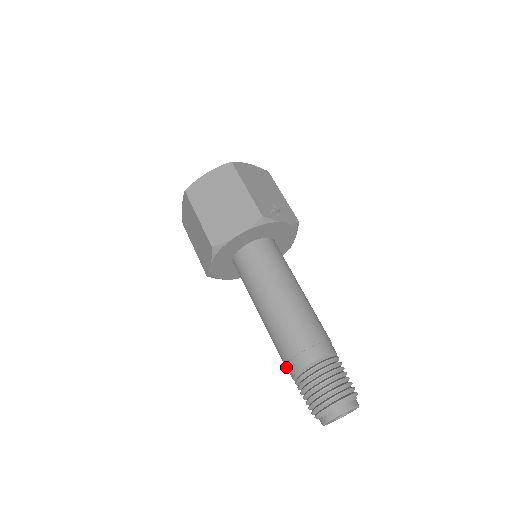
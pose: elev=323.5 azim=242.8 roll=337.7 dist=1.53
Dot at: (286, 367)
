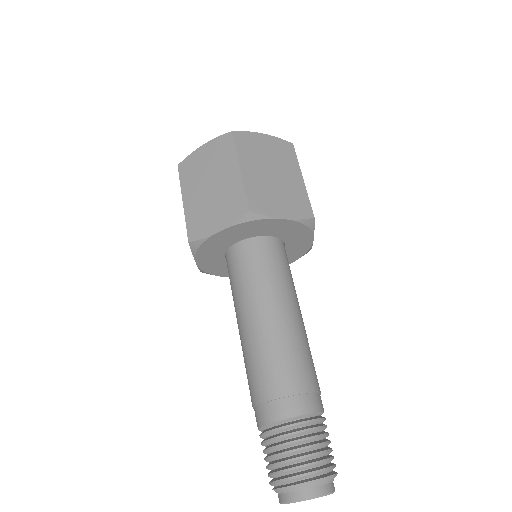
Dot at: (255, 405)
